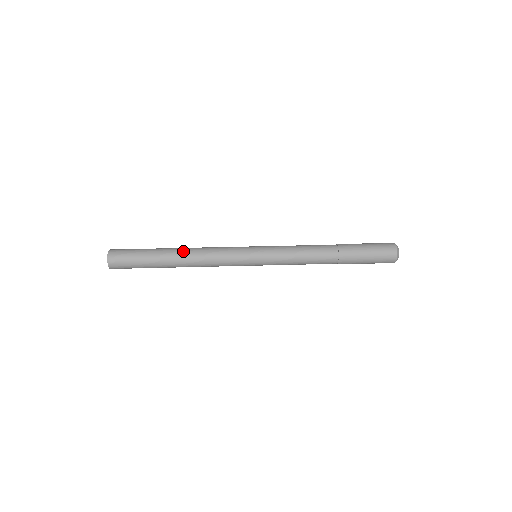
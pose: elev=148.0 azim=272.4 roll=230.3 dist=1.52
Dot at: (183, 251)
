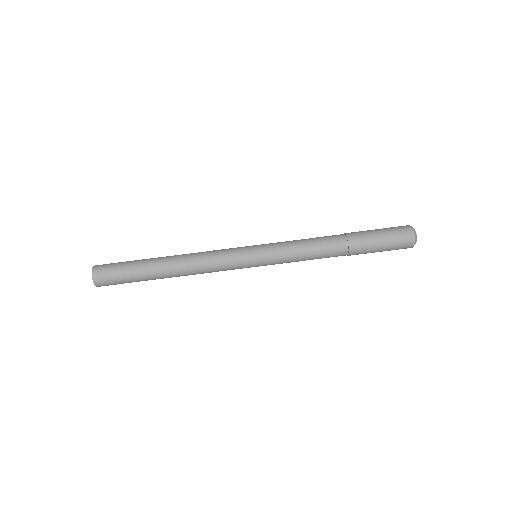
Dot at: (174, 259)
